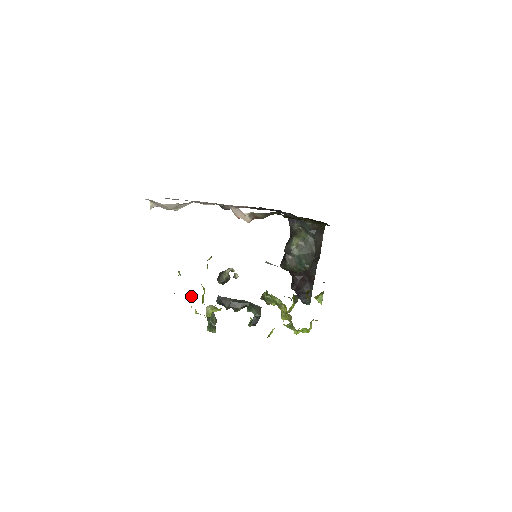
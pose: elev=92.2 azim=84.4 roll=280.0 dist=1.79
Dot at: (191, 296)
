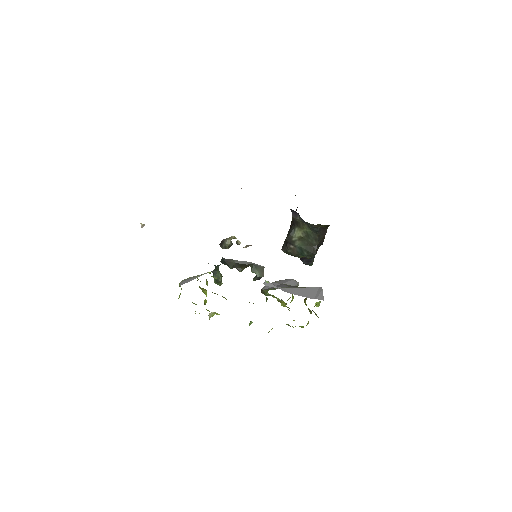
Dot at: (194, 303)
